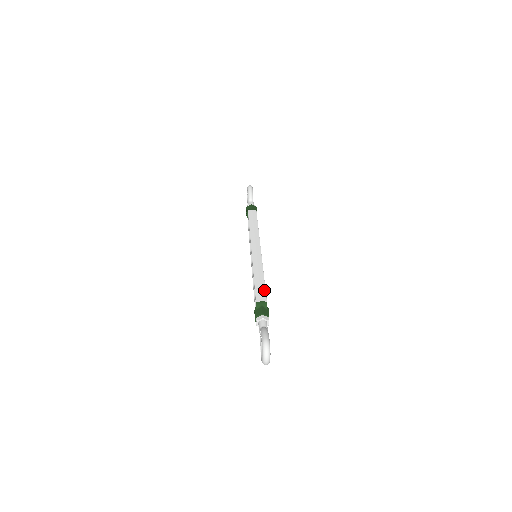
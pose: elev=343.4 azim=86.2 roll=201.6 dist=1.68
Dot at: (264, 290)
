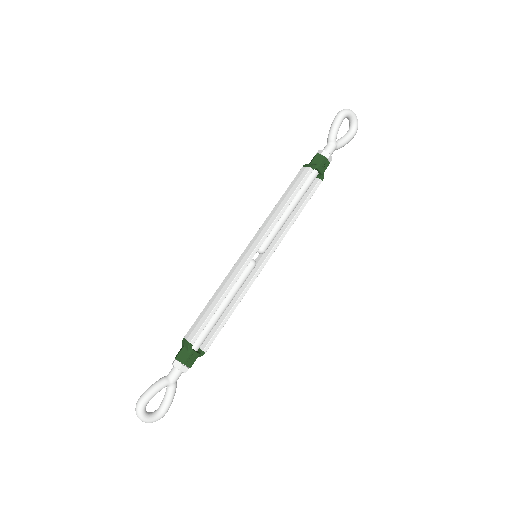
Dot at: (201, 323)
